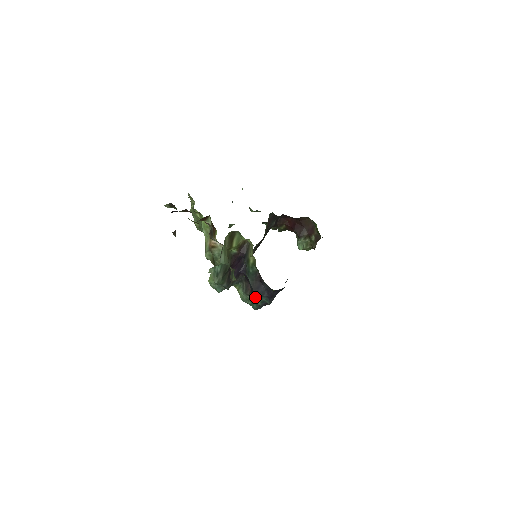
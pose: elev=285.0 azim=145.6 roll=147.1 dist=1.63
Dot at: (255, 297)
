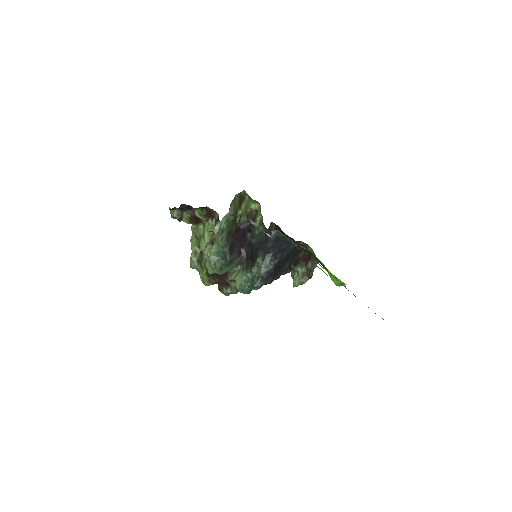
Dot at: (259, 256)
